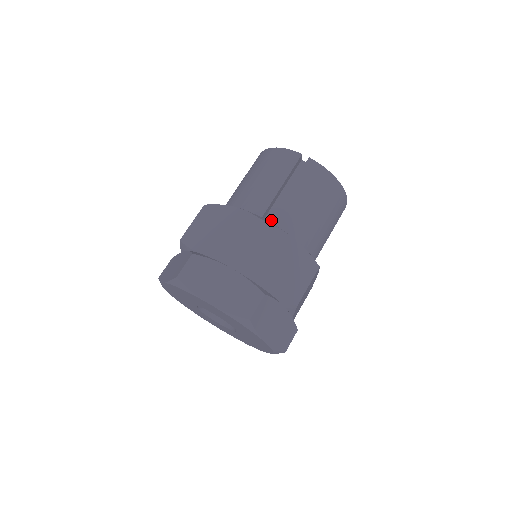
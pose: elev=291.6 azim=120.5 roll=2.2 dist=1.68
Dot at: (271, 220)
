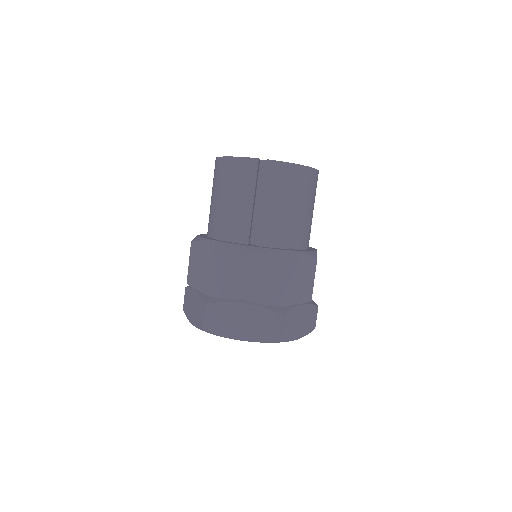
Dot at: (258, 240)
